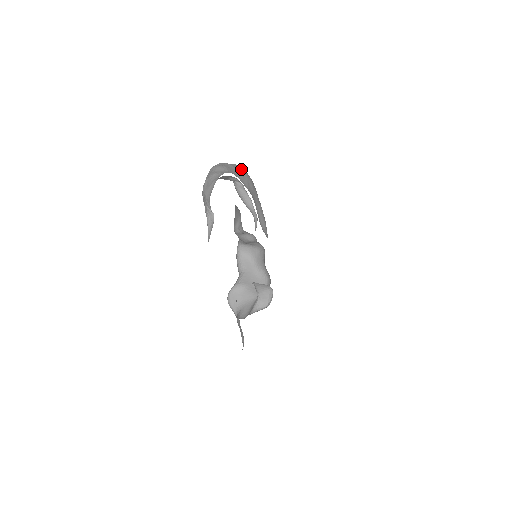
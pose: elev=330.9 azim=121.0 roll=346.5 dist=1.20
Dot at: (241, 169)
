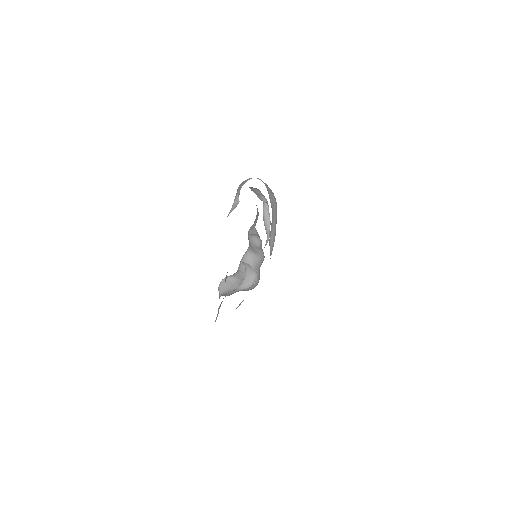
Dot at: (272, 192)
